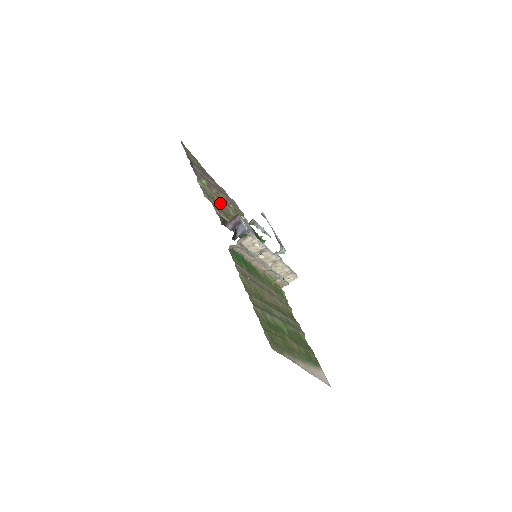
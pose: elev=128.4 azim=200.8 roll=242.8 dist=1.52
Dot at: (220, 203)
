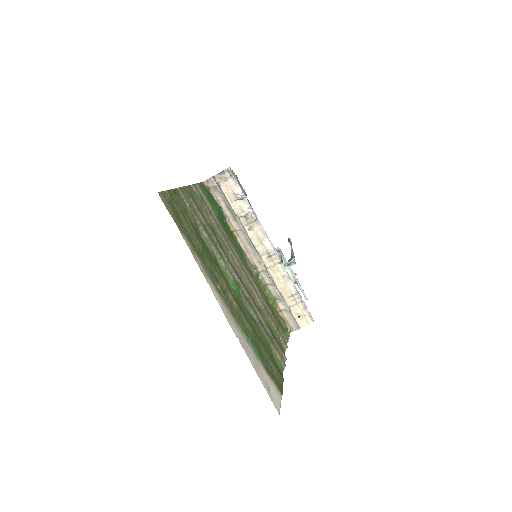
Dot at: occluded
